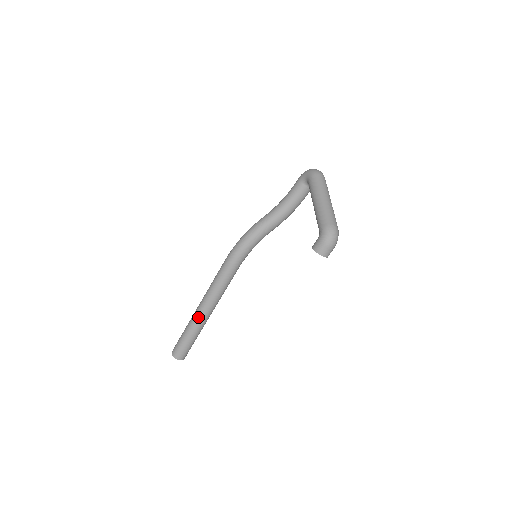
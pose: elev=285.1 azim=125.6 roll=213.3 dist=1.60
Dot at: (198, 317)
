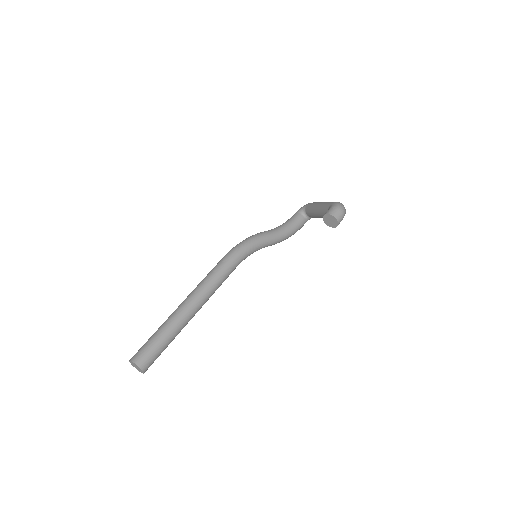
Dot at: (181, 310)
